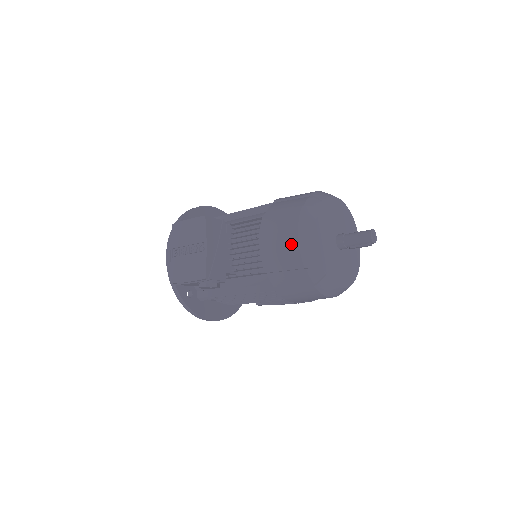
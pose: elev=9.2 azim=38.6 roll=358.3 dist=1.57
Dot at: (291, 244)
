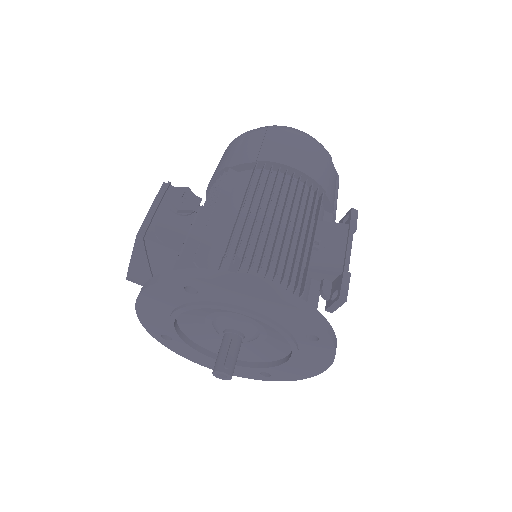
Dot at: (224, 153)
